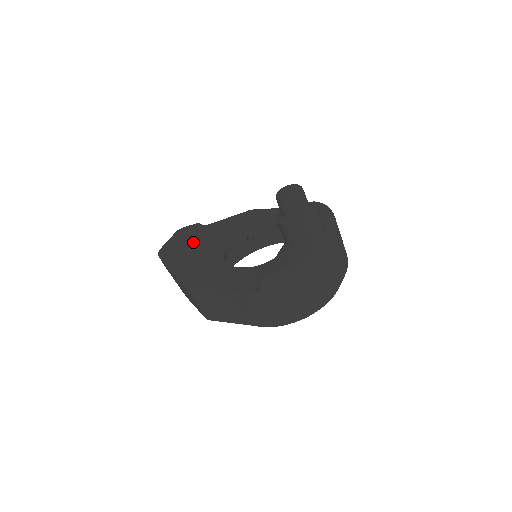
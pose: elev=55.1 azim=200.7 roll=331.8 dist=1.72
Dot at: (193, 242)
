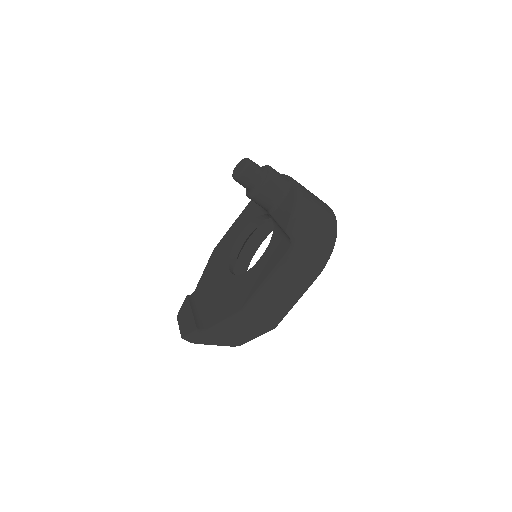
Dot at: (199, 306)
